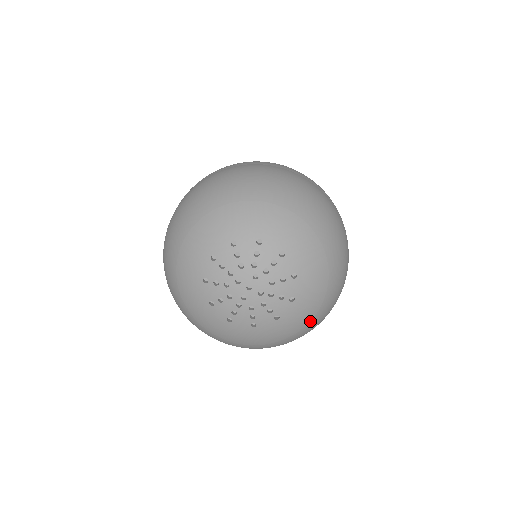
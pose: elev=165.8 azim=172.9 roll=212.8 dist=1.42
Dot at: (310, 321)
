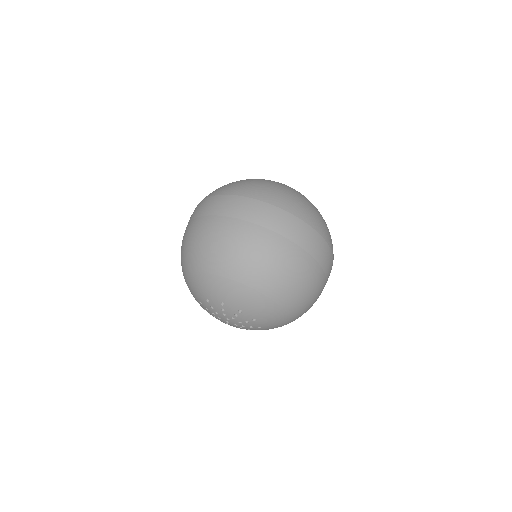
Dot at: occluded
